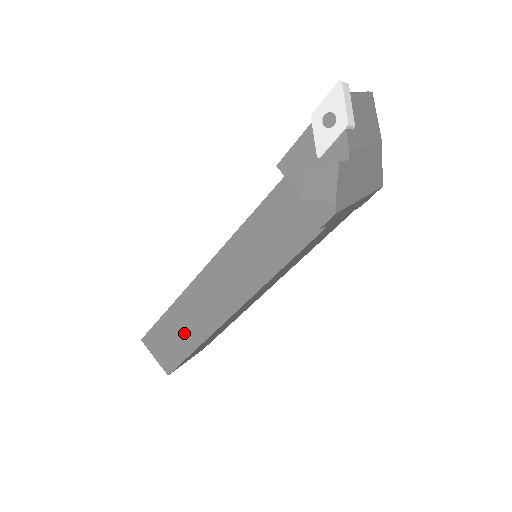
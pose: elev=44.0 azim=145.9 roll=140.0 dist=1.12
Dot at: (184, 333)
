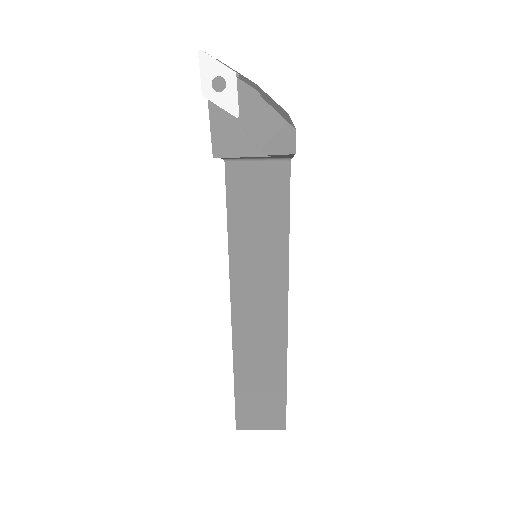
Dot at: (265, 377)
